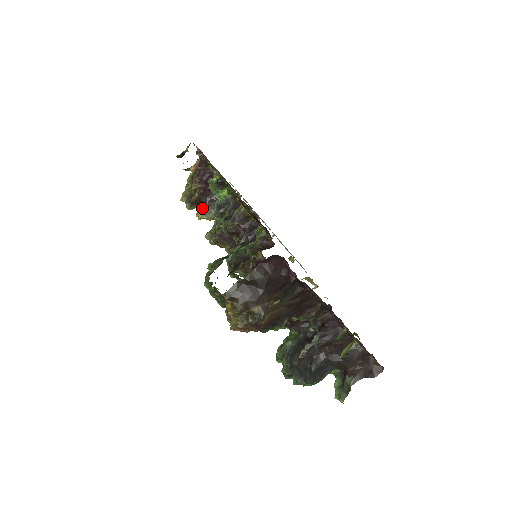
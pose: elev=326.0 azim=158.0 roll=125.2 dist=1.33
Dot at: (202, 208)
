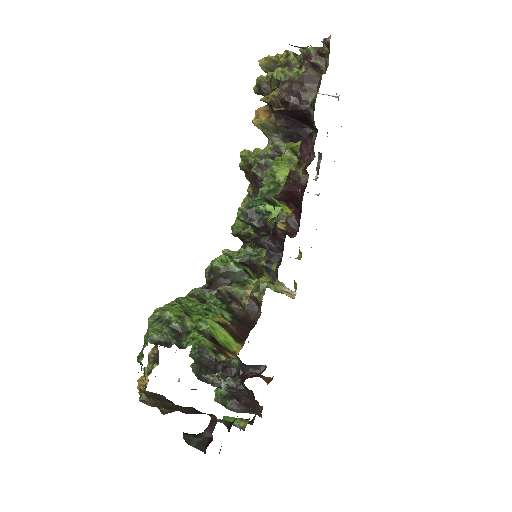
Dot at: (265, 119)
